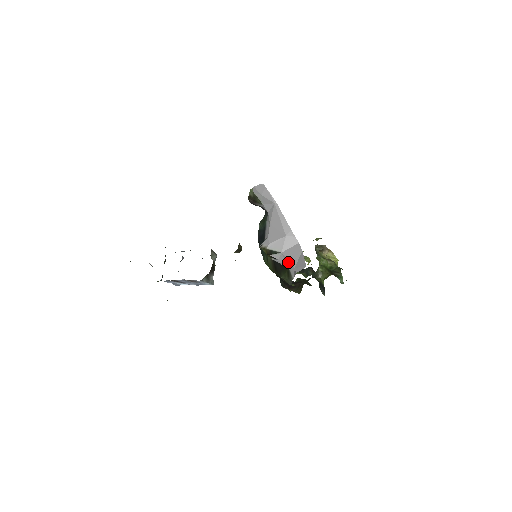
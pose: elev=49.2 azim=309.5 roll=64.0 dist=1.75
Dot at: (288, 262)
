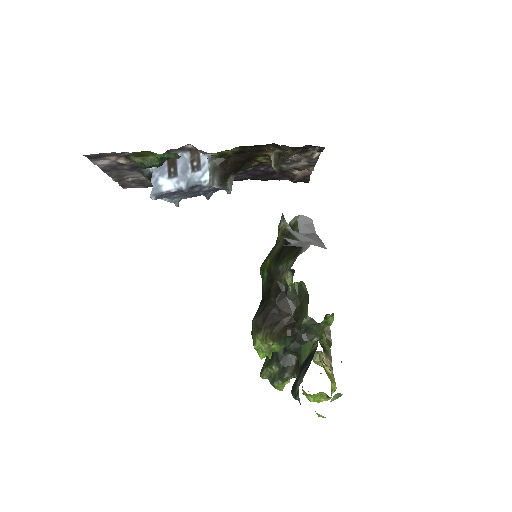
Dot at: (306, 243)
